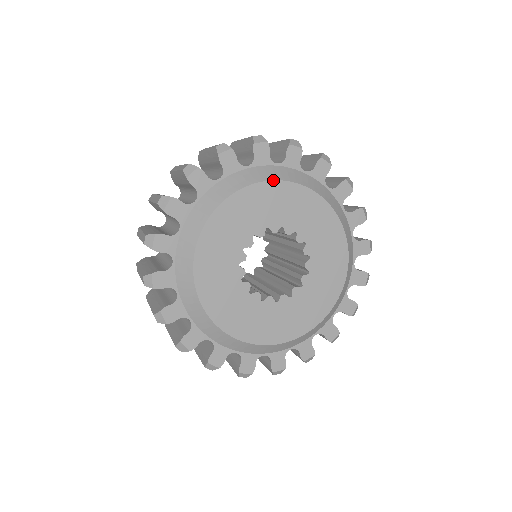
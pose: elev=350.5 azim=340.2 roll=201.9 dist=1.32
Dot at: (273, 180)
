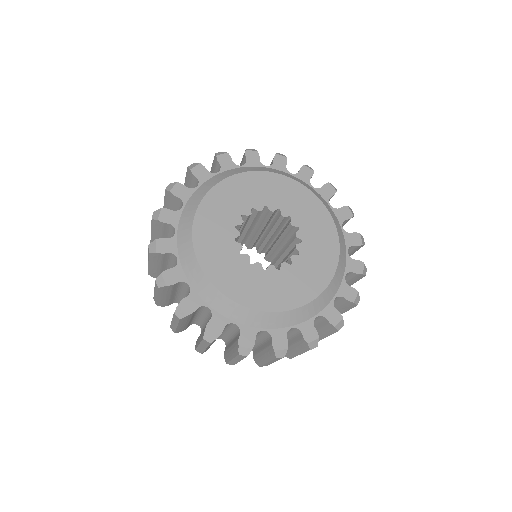
Dot at: (303, 185)
